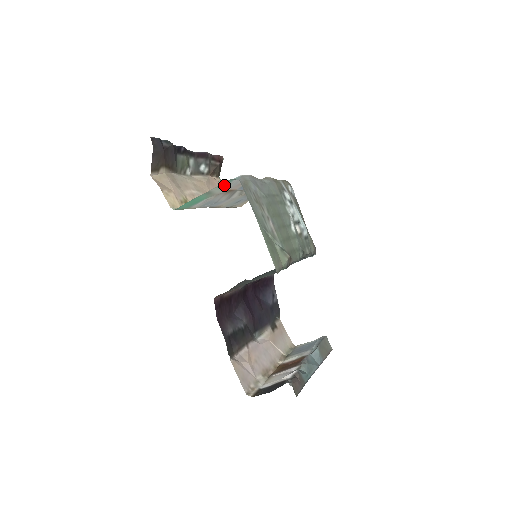
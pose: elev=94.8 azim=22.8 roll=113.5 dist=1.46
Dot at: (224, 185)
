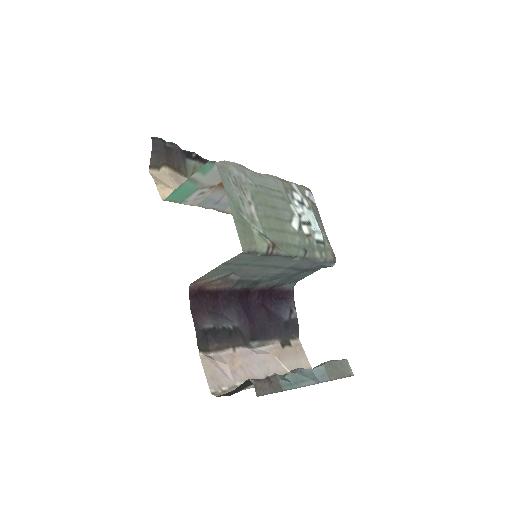
Dot at: (207, 171)
